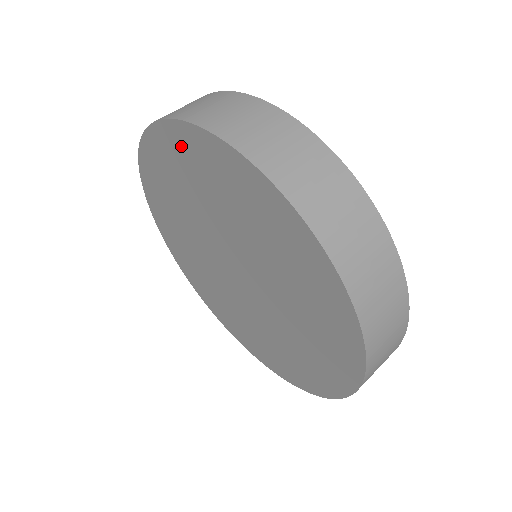
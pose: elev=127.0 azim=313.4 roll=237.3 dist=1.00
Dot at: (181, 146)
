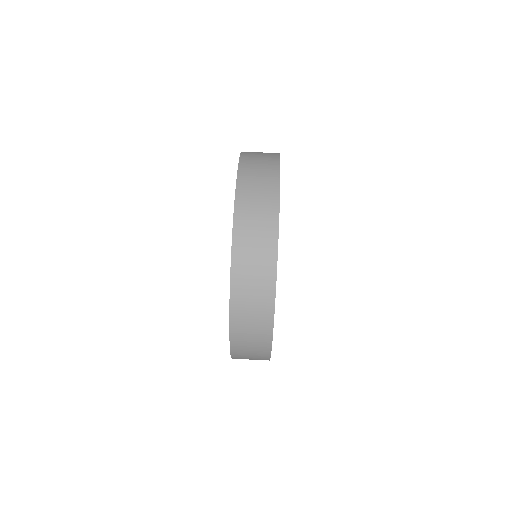
Dot at: occluded
